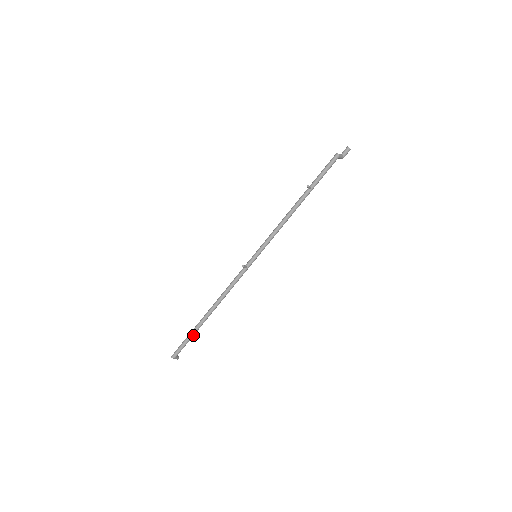
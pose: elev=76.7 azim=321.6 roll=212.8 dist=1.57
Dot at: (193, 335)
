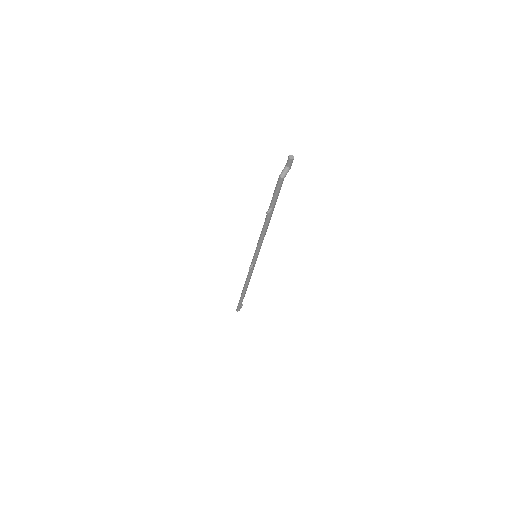
Dot at: occluded
